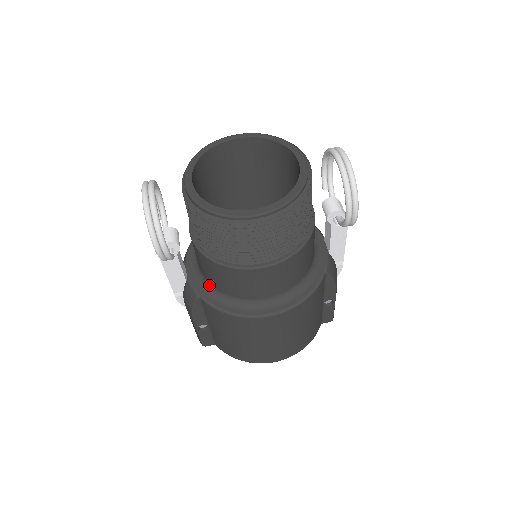
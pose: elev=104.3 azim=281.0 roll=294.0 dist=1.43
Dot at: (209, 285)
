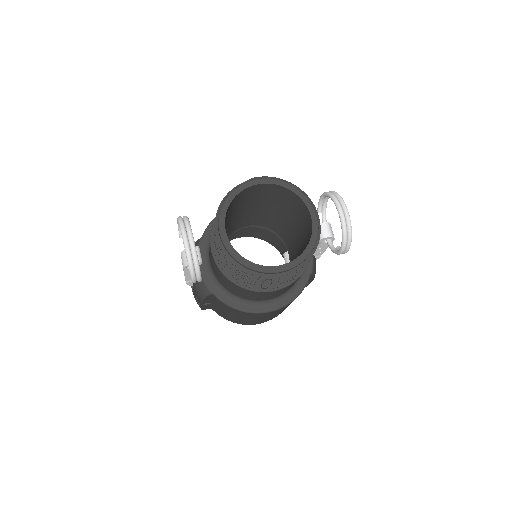
Dot at: (221, 285)
